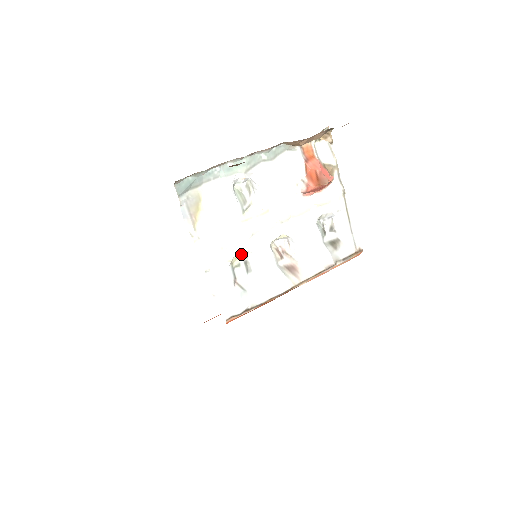
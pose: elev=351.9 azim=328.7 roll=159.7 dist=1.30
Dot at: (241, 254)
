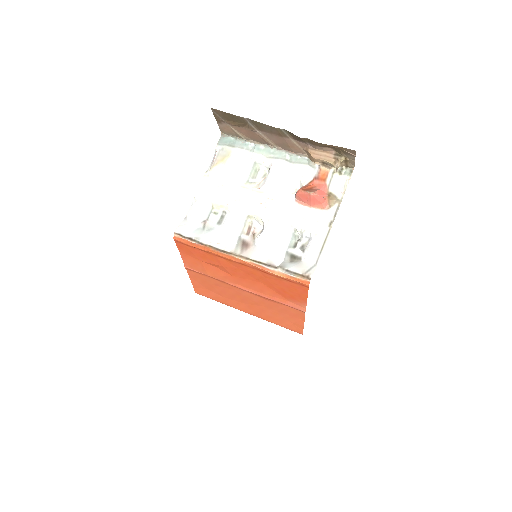
Dot at: (223, 206)
